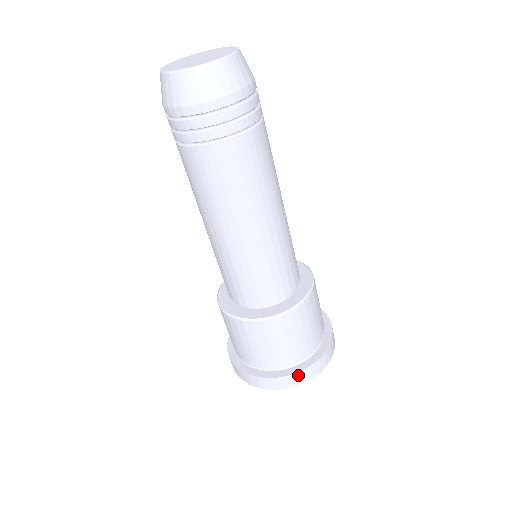
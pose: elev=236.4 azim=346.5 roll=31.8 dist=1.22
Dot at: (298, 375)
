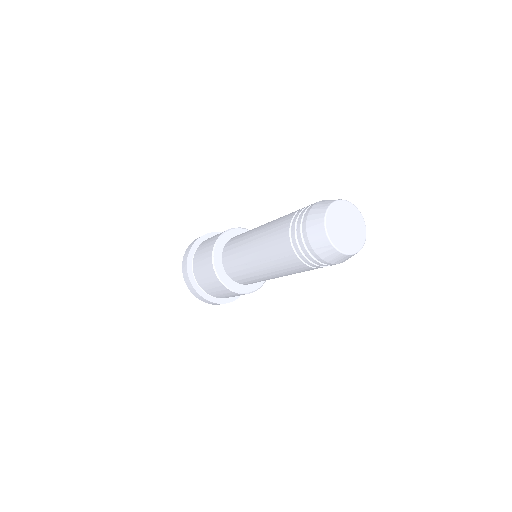
Dot at: occluded
